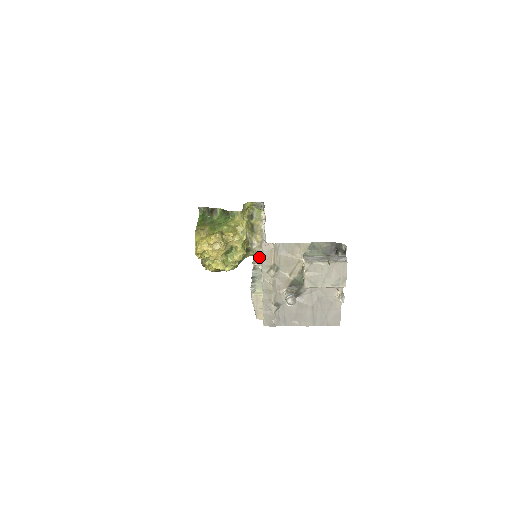
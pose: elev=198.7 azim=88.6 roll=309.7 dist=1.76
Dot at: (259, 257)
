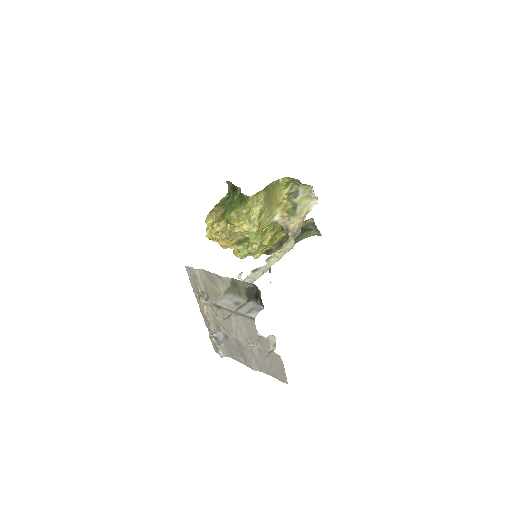
Dot at: (282, 251)
